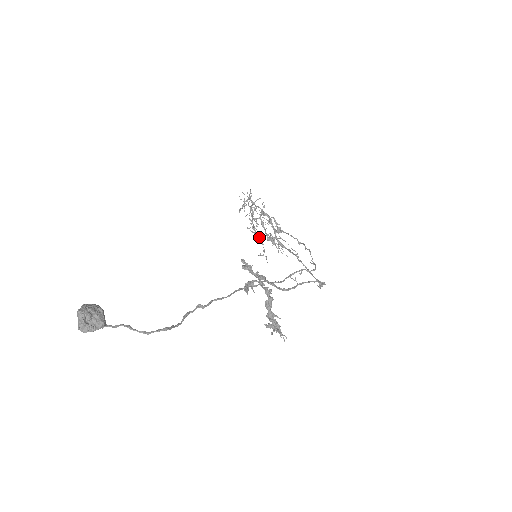
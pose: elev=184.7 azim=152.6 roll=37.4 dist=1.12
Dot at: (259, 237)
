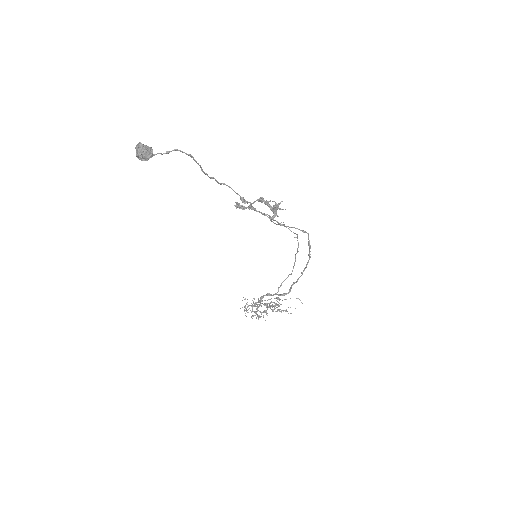
Dot at: (266, 307)
